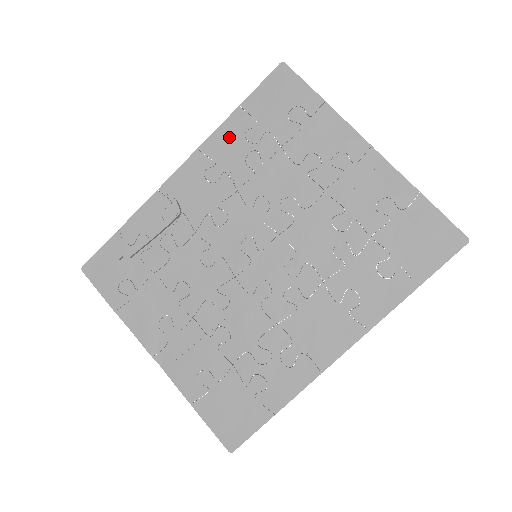
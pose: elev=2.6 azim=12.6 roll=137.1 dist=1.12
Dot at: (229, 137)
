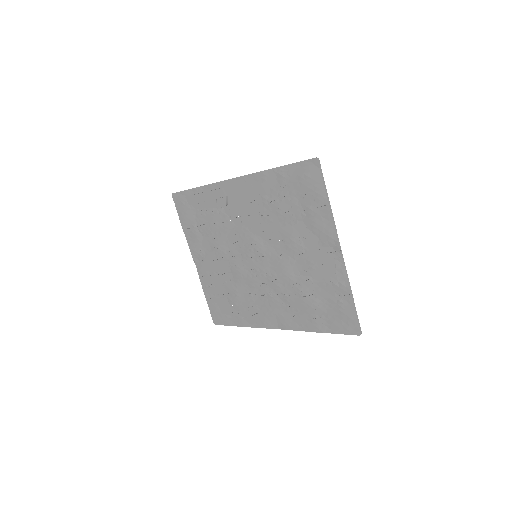
Dot at: (267, 182)
